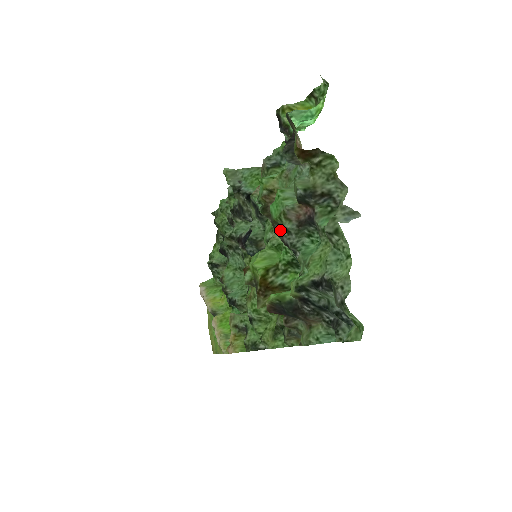
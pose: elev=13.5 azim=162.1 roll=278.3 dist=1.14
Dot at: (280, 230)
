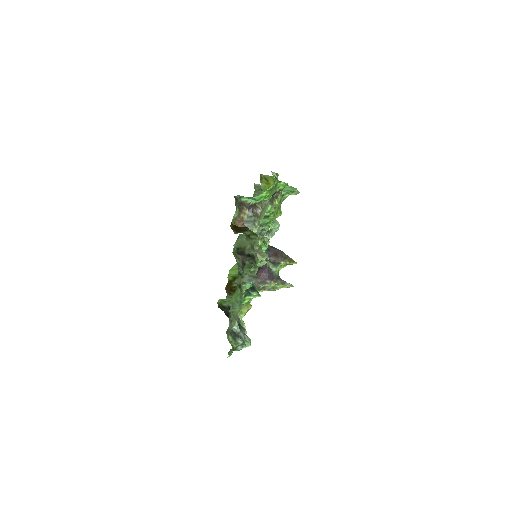
Dot at: (236, 260)
